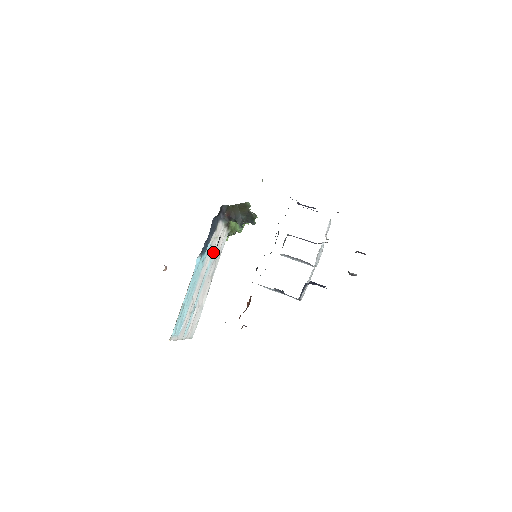
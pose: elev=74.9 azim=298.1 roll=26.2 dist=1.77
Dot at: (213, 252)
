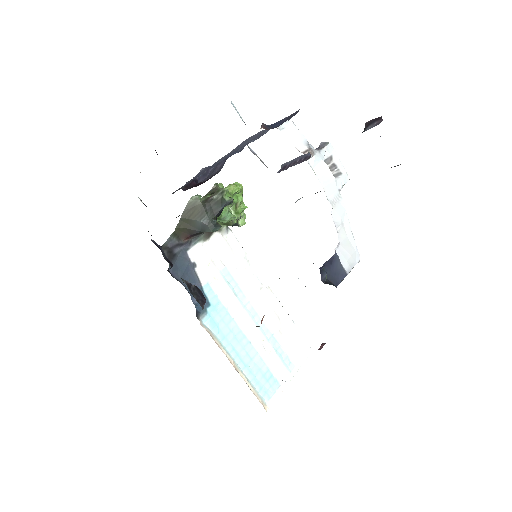
Dot at: (227, 275)
